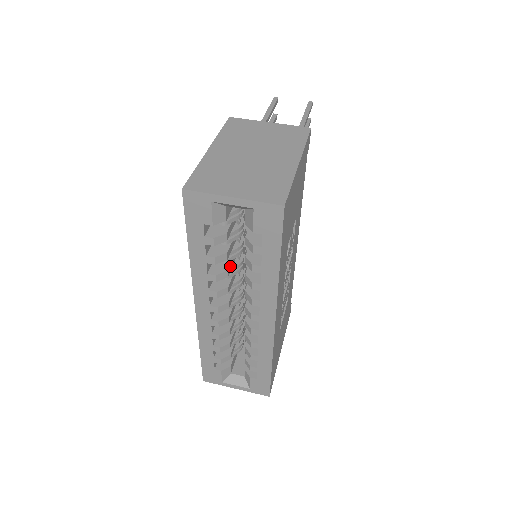
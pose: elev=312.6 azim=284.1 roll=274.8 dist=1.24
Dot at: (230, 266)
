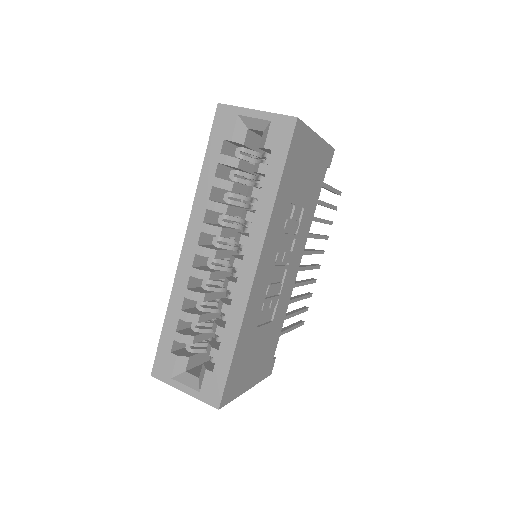
Dot at: (231, 208)
